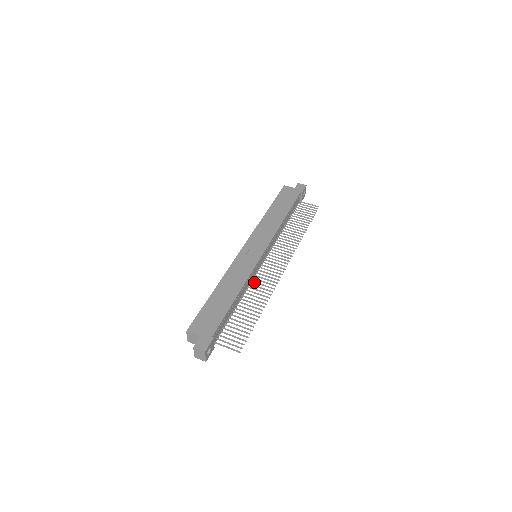
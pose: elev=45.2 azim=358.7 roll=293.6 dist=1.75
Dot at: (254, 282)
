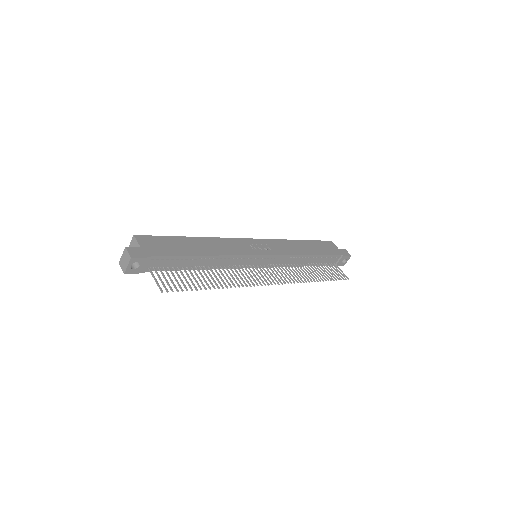
Dot at: (234, 268)
